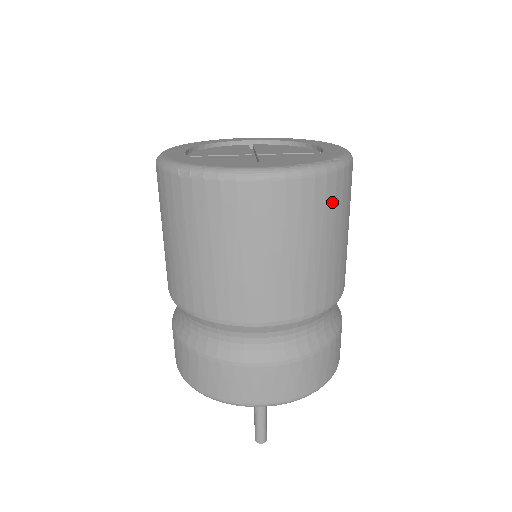
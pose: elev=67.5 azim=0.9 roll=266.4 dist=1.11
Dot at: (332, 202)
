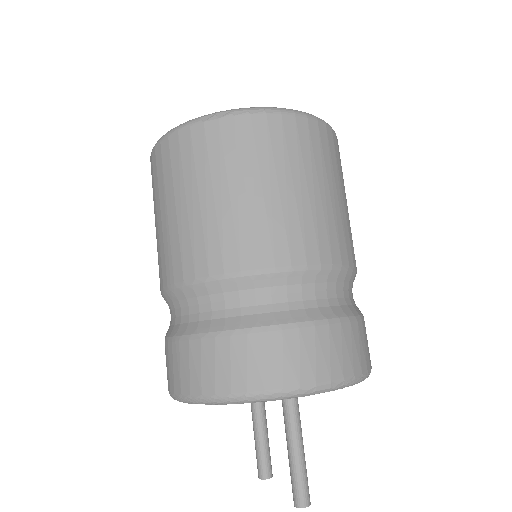
Dot at: (338, 159)
